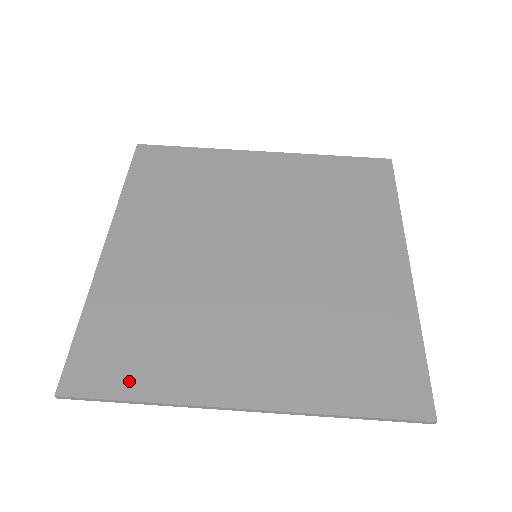
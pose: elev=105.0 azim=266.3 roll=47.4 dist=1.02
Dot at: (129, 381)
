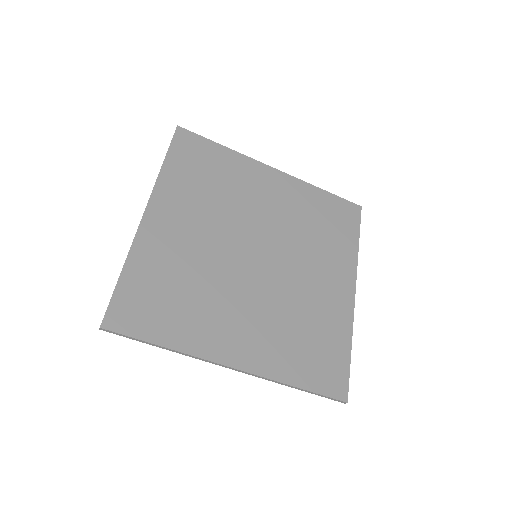
Dot at: (156, 330)
